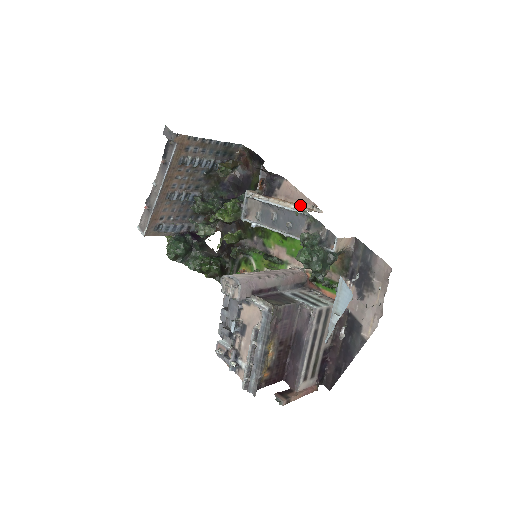
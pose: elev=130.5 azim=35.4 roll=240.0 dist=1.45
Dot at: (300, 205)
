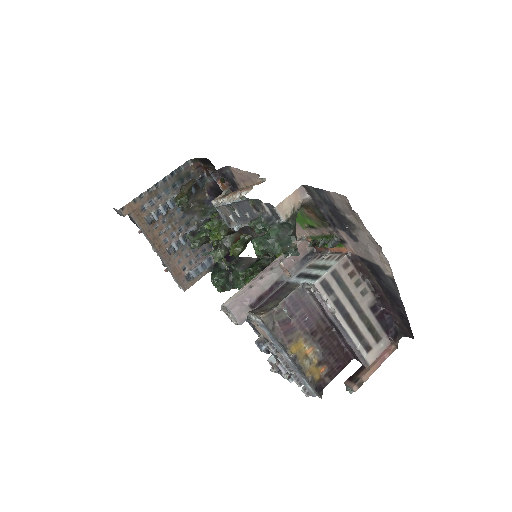
Dot at: (242, 190)
